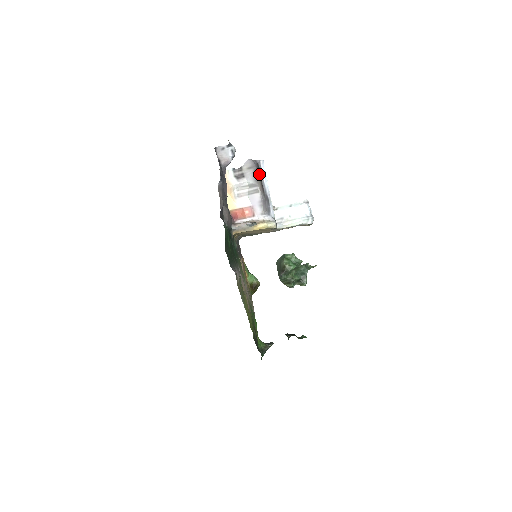
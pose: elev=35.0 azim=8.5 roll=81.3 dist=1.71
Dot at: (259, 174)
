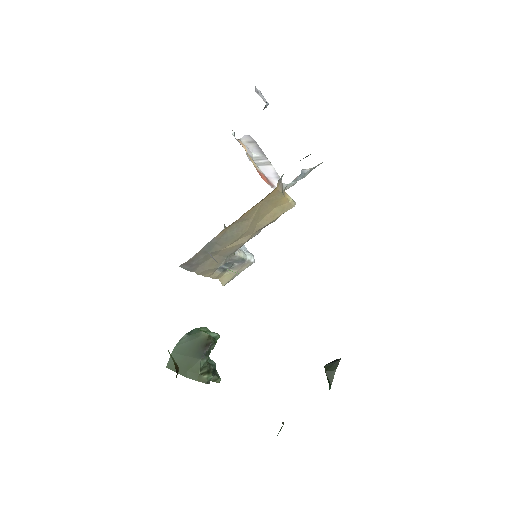
Dot at: occluded
